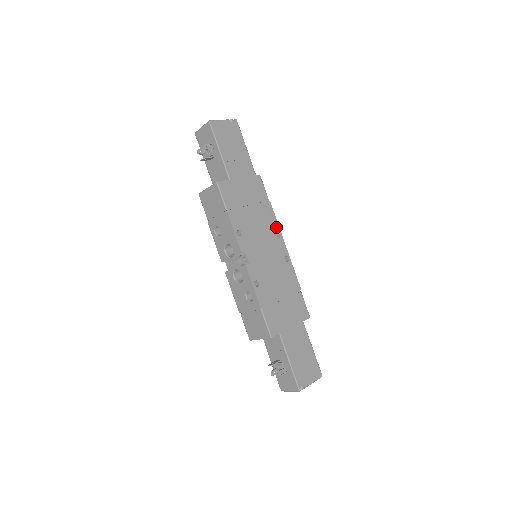
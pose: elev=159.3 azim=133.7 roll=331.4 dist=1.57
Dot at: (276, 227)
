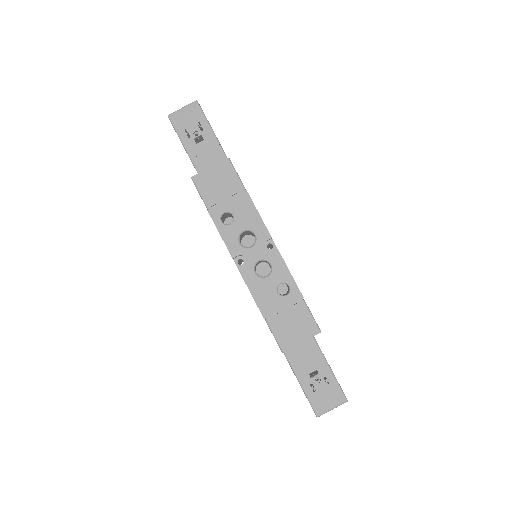
Dot at: occluded
